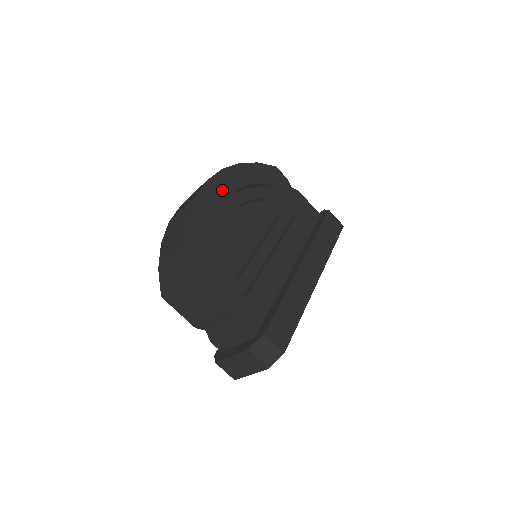
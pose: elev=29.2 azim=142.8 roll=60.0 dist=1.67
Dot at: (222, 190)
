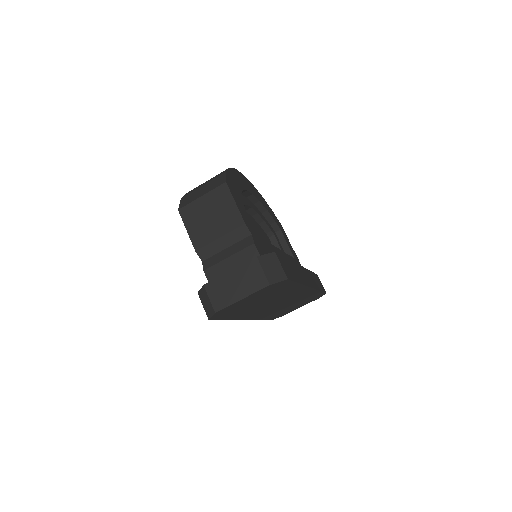
Dot at: (251, 188)
